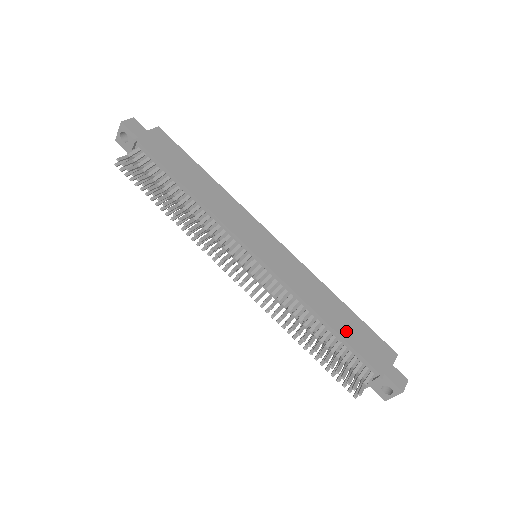
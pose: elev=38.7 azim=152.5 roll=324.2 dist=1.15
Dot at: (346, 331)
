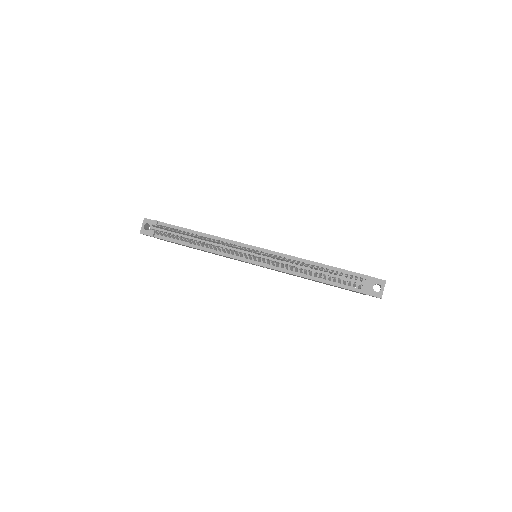
Dot at: occluded
